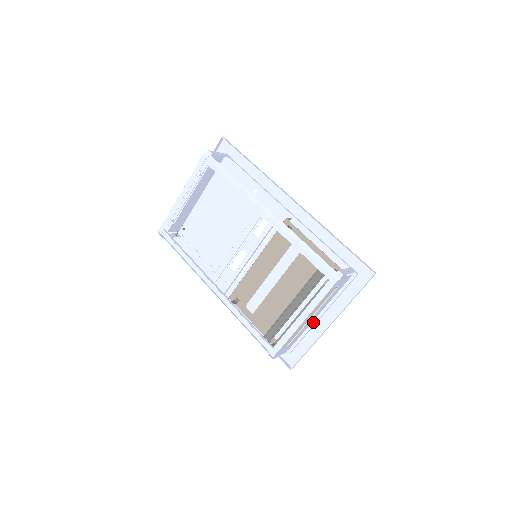
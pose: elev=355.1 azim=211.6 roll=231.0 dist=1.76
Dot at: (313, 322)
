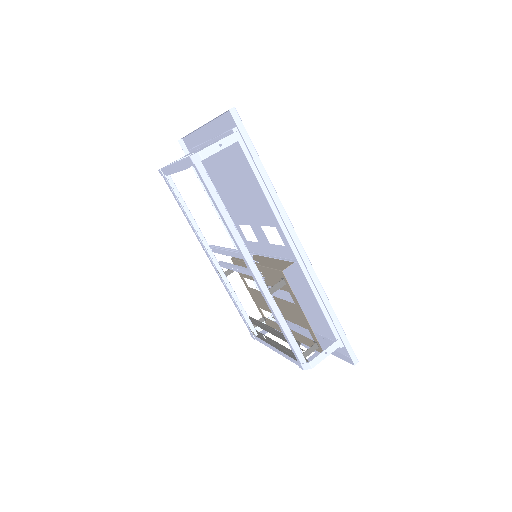
Dot at: (299, 328)
